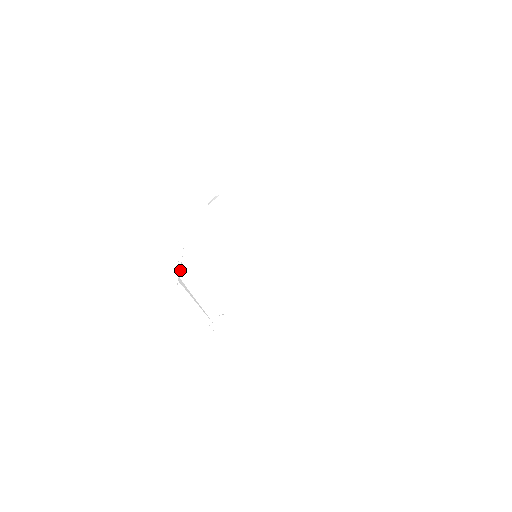
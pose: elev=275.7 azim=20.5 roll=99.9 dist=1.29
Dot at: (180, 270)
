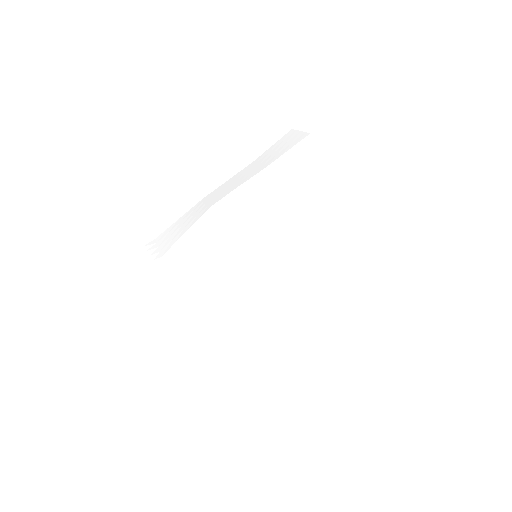
Dot at: (221, 284)
